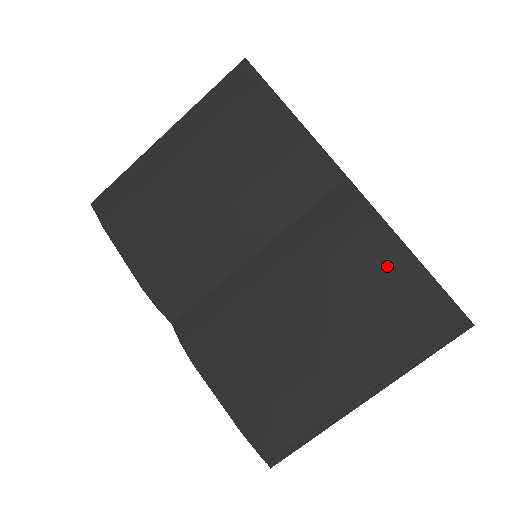
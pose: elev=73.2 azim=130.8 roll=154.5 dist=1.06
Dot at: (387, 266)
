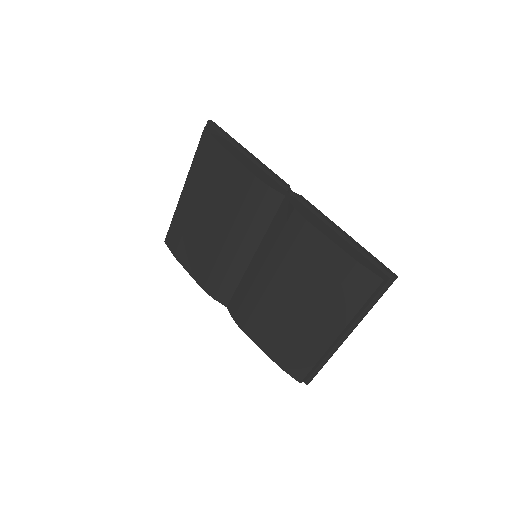
Dot at: (323, 252)
